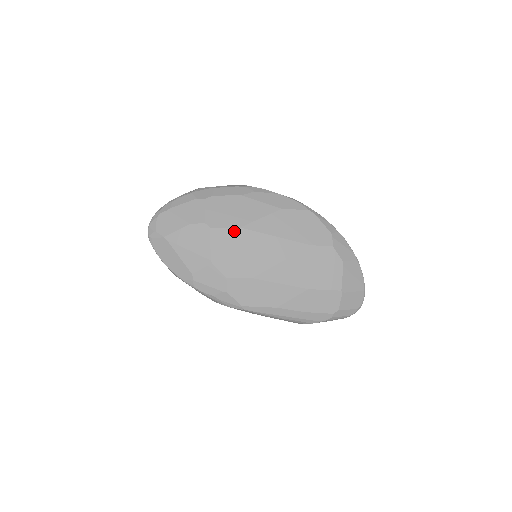
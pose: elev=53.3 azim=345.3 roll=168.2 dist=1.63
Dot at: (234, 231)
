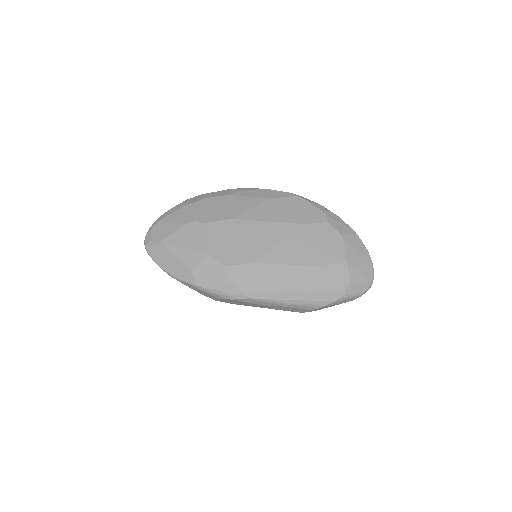
Dot at: (227, 223)
